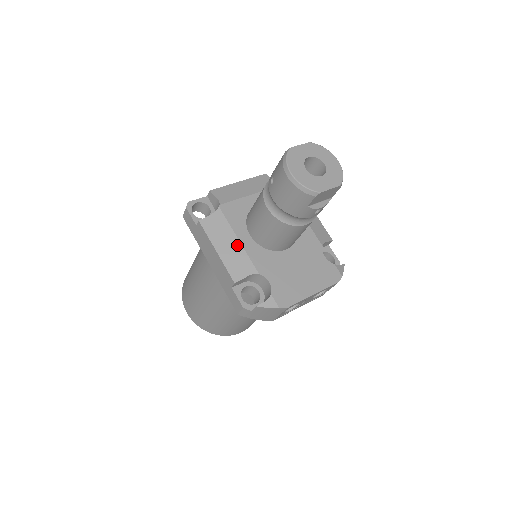
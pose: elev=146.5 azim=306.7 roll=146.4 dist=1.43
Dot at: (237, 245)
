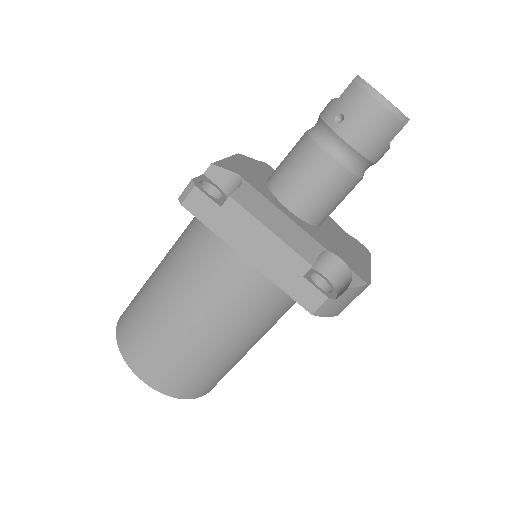
Dot at: (287, 221)
